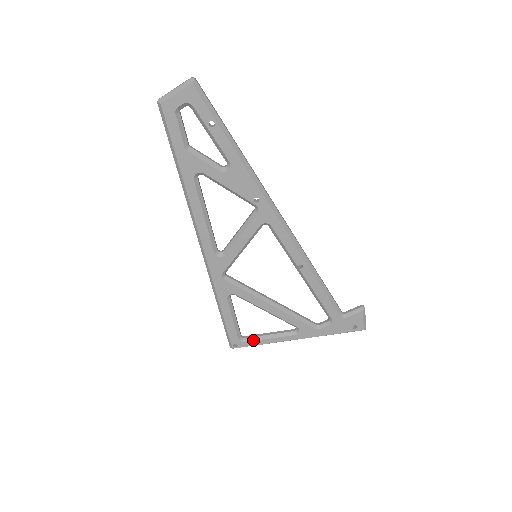
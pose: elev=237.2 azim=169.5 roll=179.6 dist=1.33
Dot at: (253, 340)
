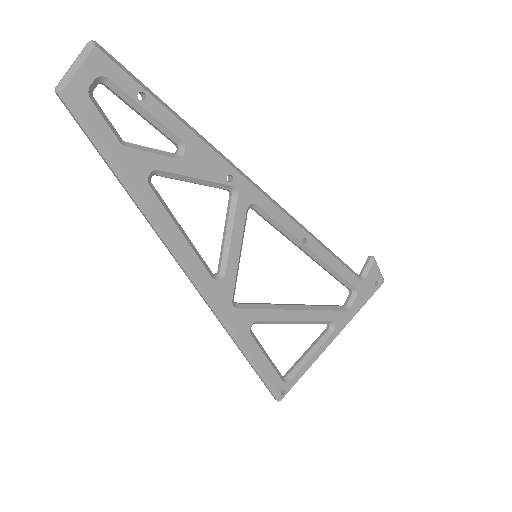
Dot at: (297, 371)
